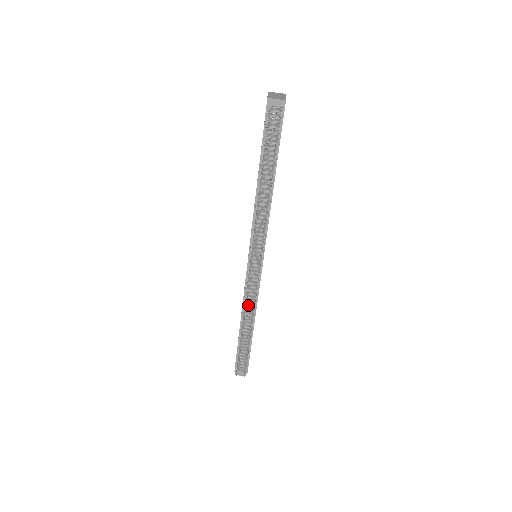
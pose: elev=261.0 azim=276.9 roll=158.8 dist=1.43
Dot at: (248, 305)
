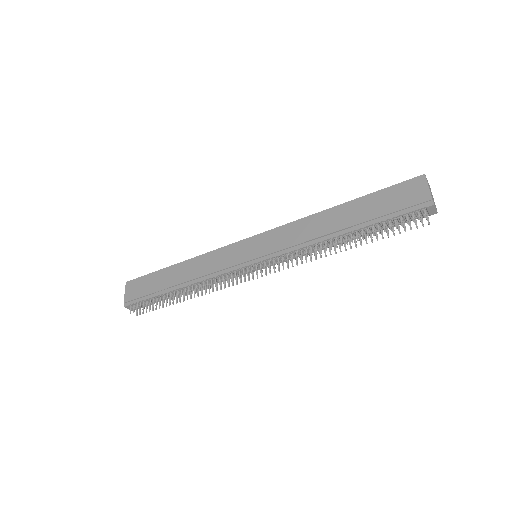
Dot at: (205, 280)
